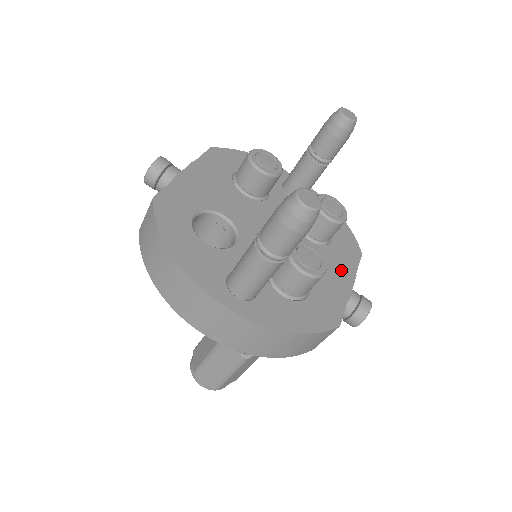
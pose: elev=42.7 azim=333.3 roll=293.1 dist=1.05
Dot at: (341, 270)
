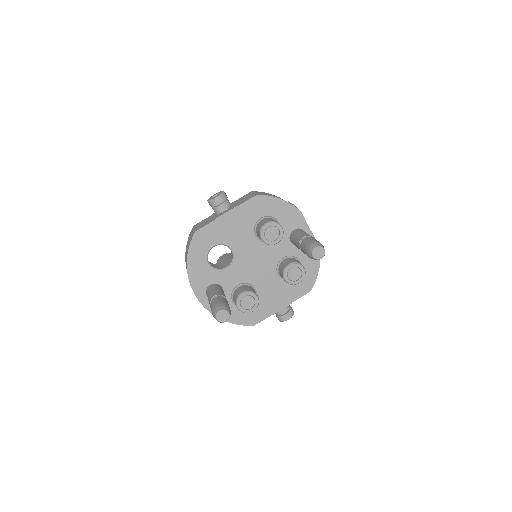
Dot at: (284, 298)
